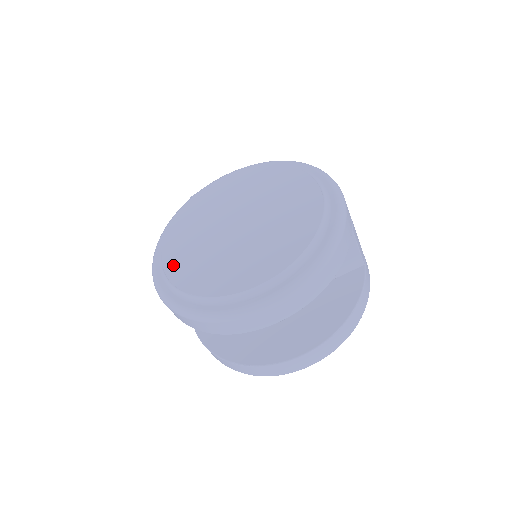
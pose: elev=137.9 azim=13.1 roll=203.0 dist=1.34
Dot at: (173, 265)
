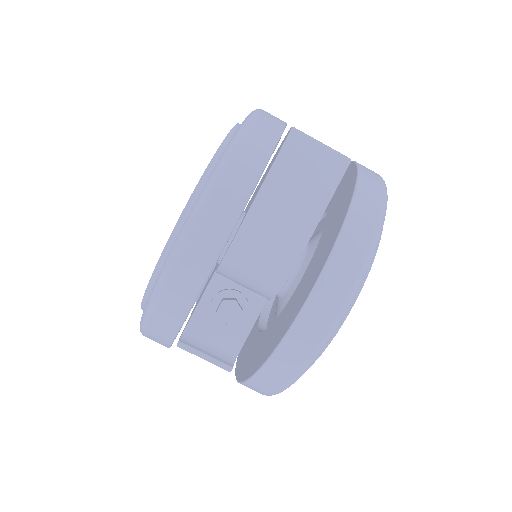
Dot at: occluded
